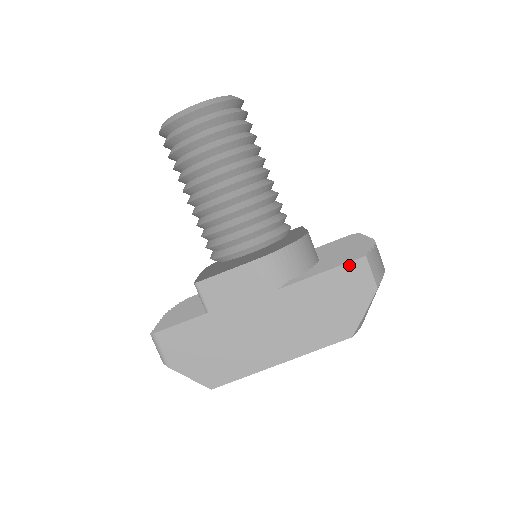
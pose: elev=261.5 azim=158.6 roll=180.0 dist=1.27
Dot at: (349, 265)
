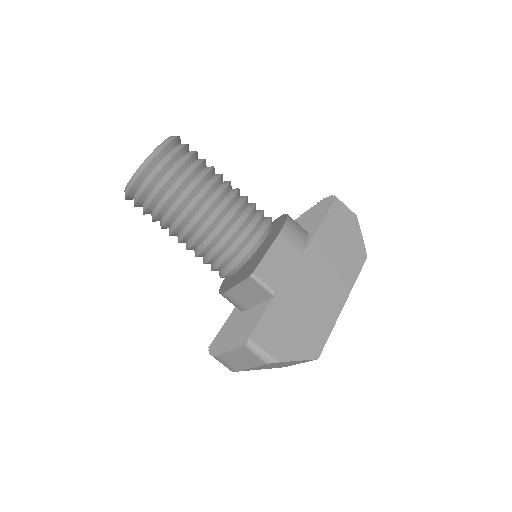
Dot at: (333, 208)
